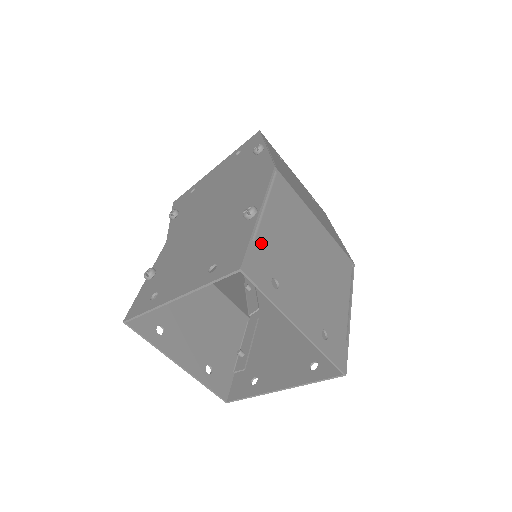
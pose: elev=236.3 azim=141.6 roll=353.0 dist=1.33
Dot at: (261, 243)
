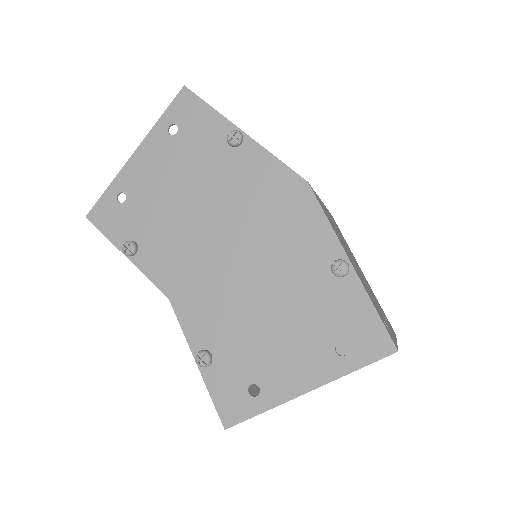
Dot at: (371, 299)
